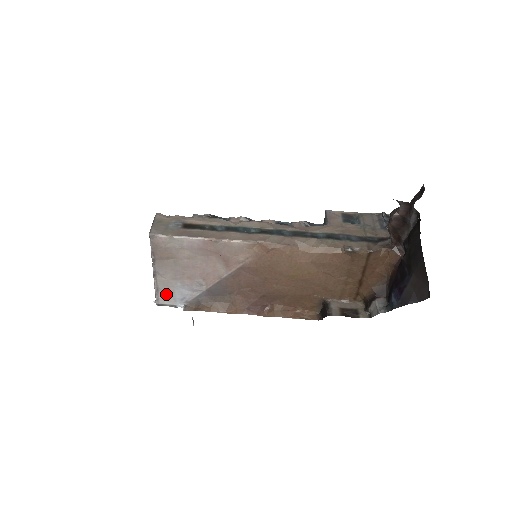
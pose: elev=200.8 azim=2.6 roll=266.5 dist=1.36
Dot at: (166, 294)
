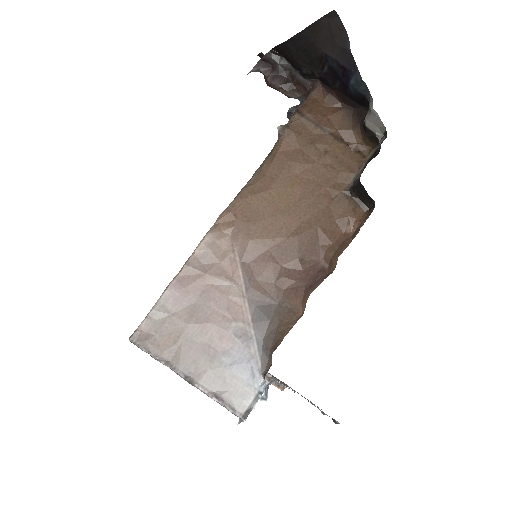
Dot at: (232, 391)
